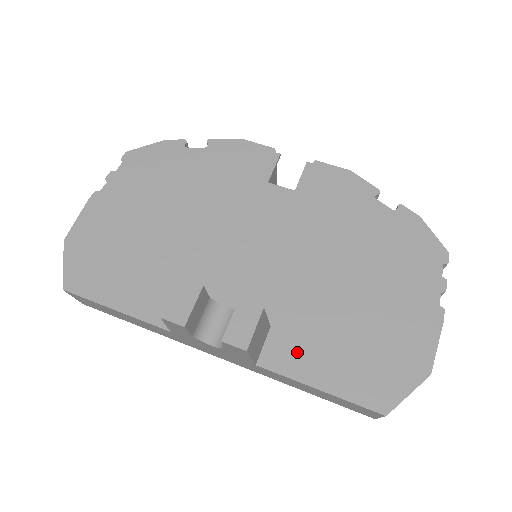
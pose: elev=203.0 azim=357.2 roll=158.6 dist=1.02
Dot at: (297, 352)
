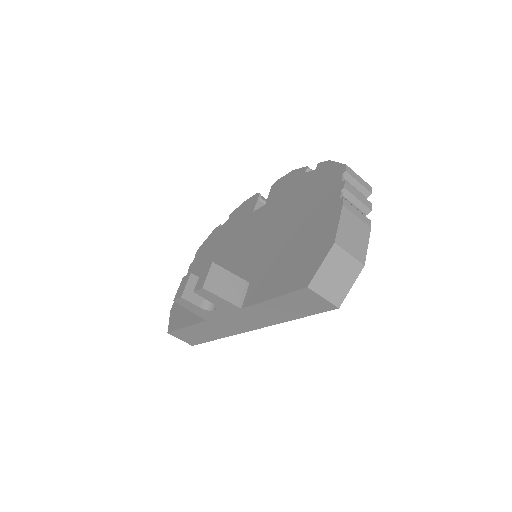
Dot at: (261, 286)
